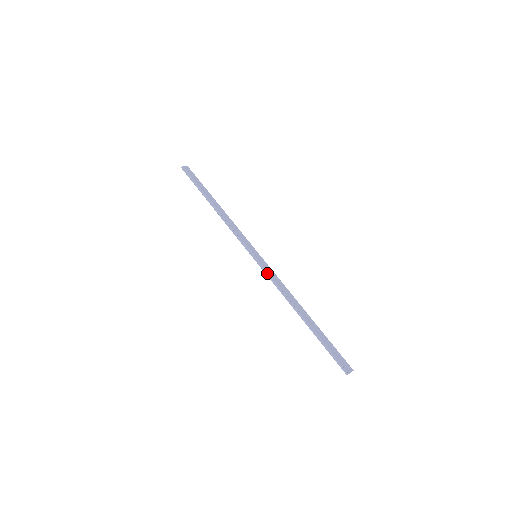
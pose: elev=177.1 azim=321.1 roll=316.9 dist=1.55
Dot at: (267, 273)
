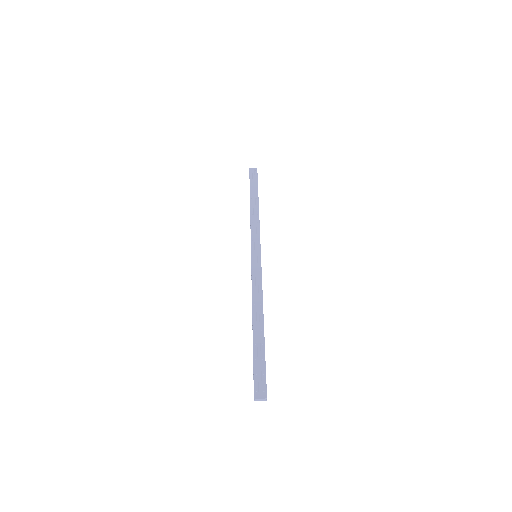
Dot at: (252, 274)
